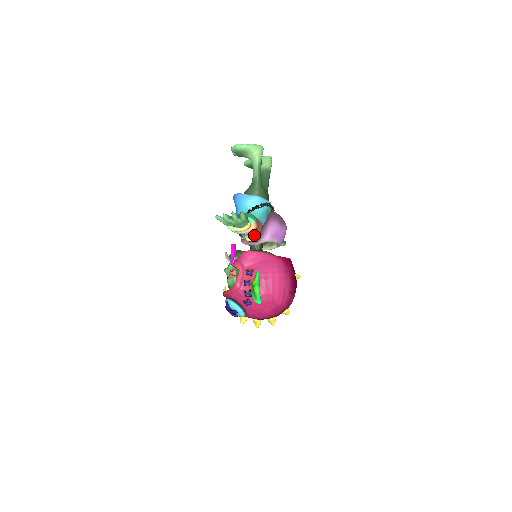
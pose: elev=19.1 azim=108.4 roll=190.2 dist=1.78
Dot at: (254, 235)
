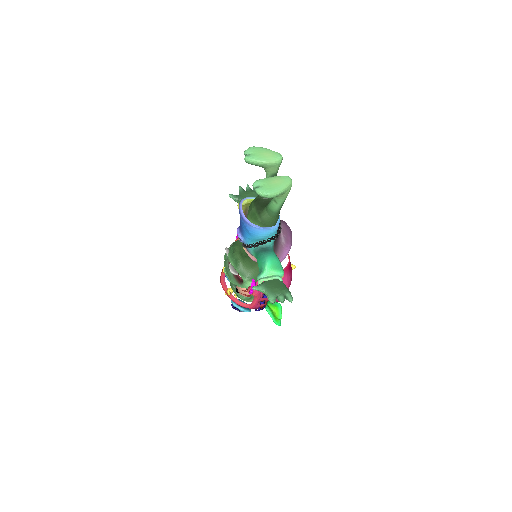
Dot at: occluded
